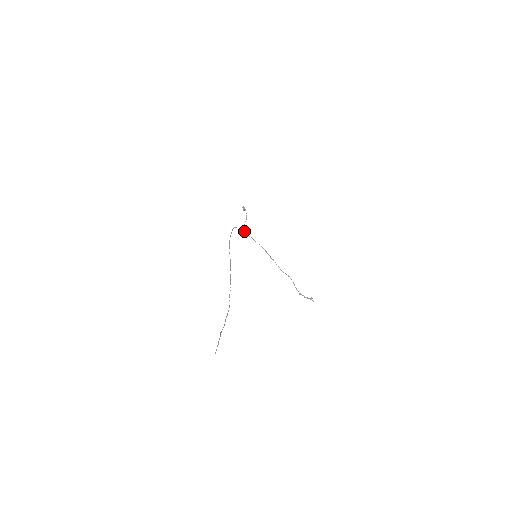
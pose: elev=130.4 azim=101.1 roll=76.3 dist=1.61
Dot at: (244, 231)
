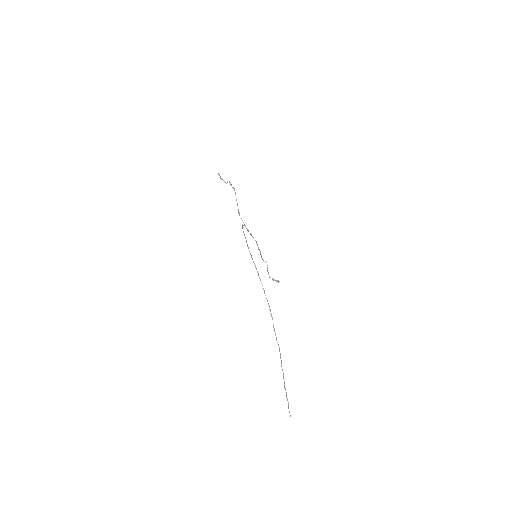
Dot at: occluded
